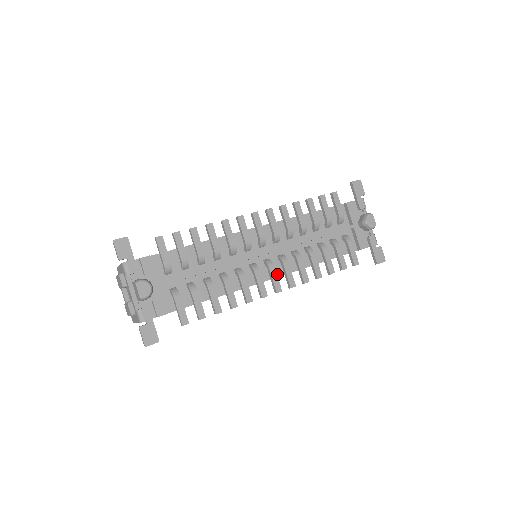
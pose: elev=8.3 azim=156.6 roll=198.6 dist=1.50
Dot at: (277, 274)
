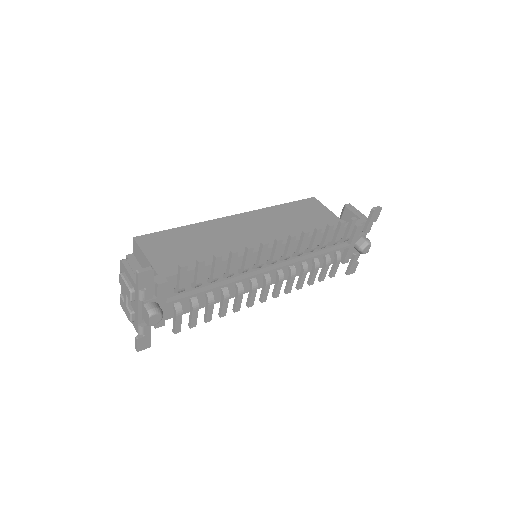
Dot at: occluded
